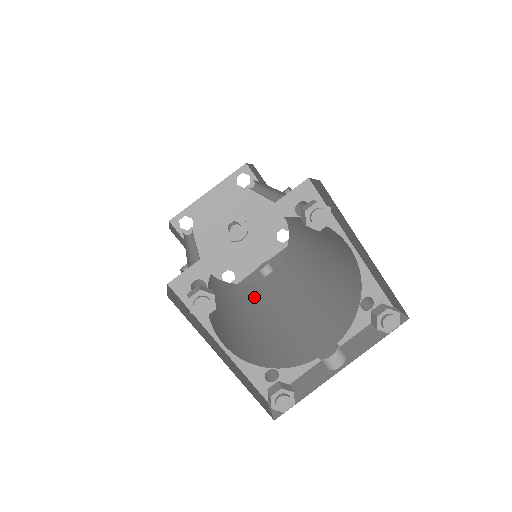
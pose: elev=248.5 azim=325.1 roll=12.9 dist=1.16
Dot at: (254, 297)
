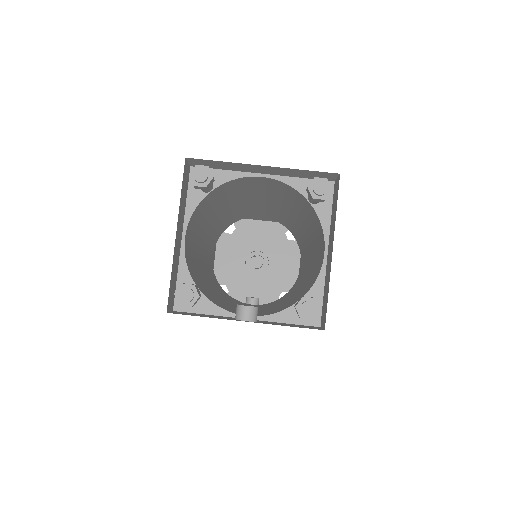
Dot at: occluded
